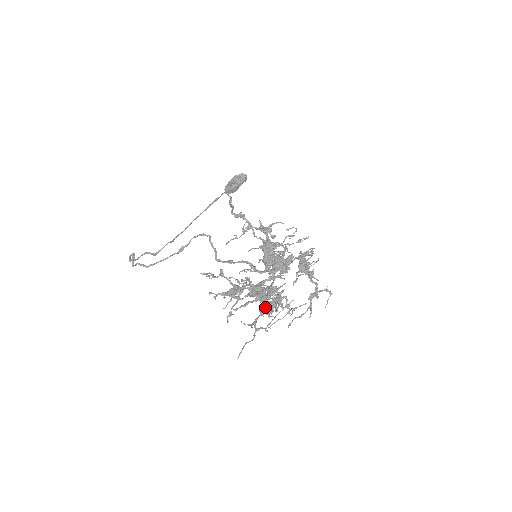
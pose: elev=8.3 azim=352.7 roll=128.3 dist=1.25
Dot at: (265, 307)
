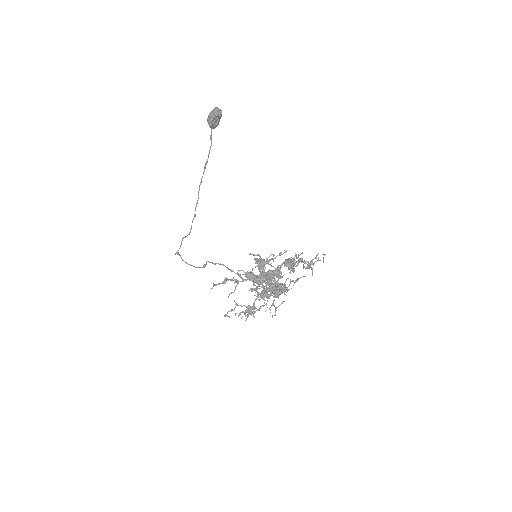
Dot at: (275, 295)
